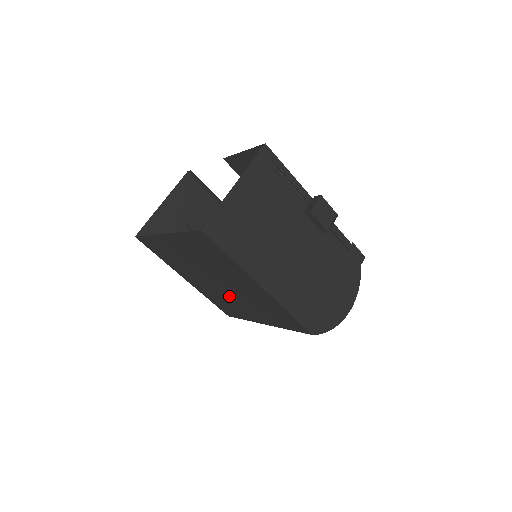
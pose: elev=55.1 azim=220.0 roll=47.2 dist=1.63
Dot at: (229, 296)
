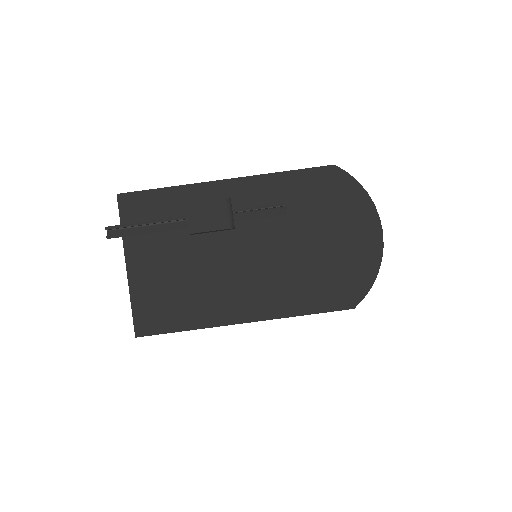
Dot at: occluded
